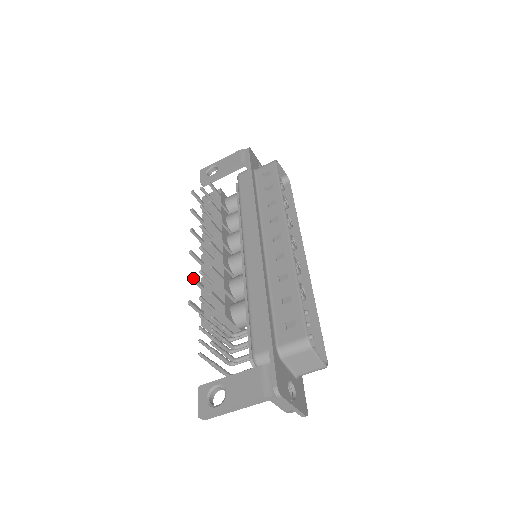
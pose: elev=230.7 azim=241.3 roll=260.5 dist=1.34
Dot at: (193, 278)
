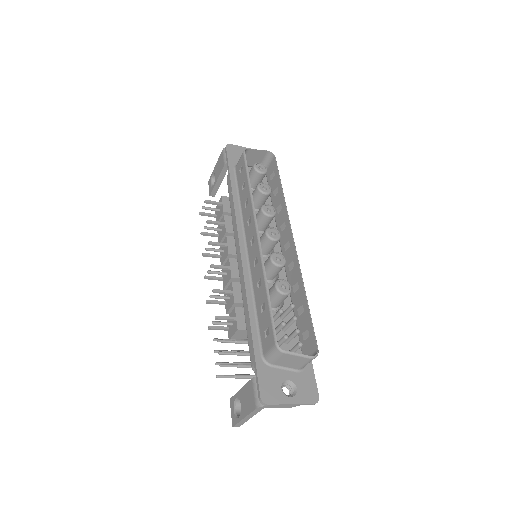
Dot at: (210, 302)
